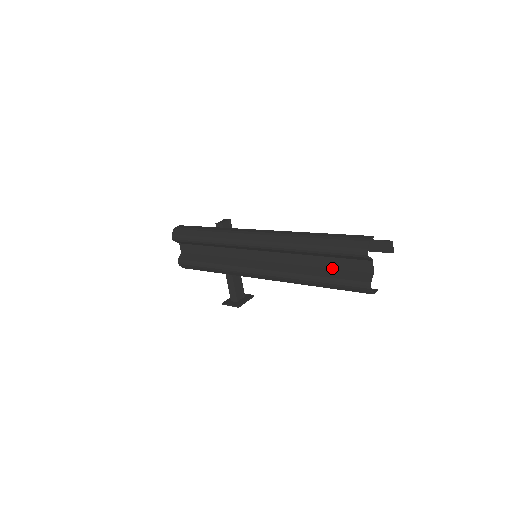
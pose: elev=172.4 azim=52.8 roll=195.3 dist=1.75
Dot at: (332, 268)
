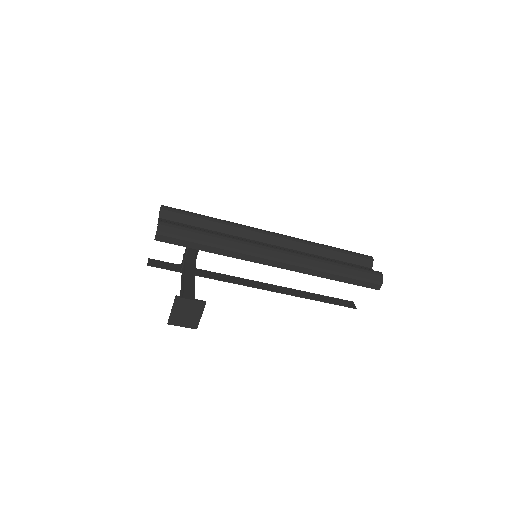
Dot at: occluded
